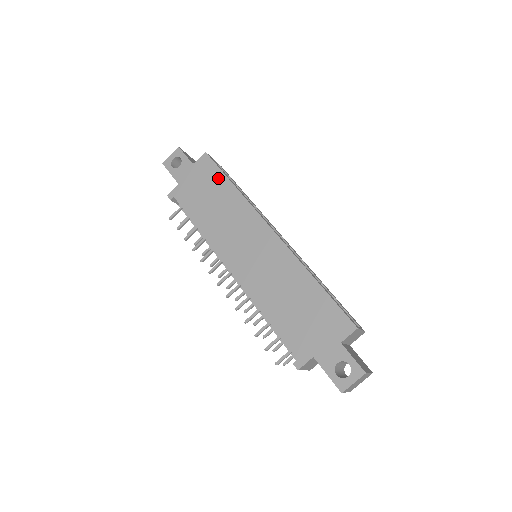
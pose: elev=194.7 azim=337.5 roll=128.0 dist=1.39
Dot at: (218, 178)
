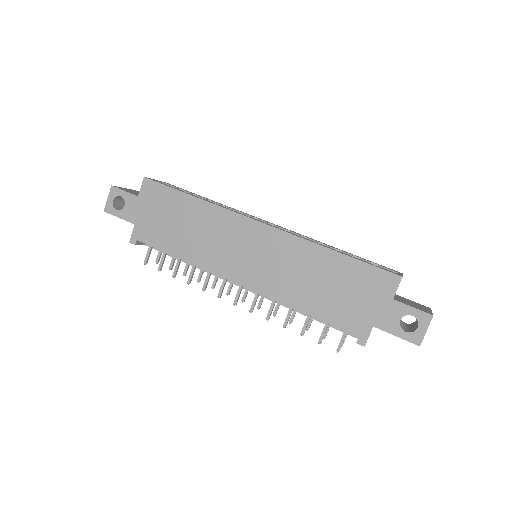
Dot at: (174, 198)
